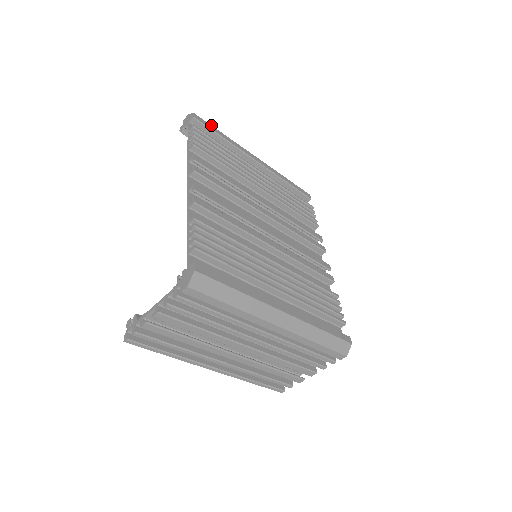
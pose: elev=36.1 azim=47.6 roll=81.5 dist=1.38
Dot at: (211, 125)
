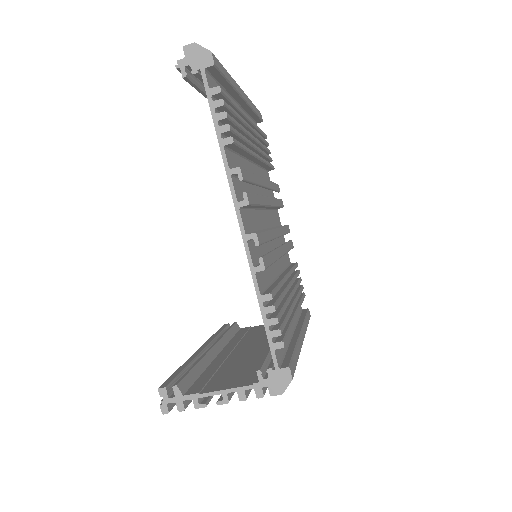
Dot at: occluded
